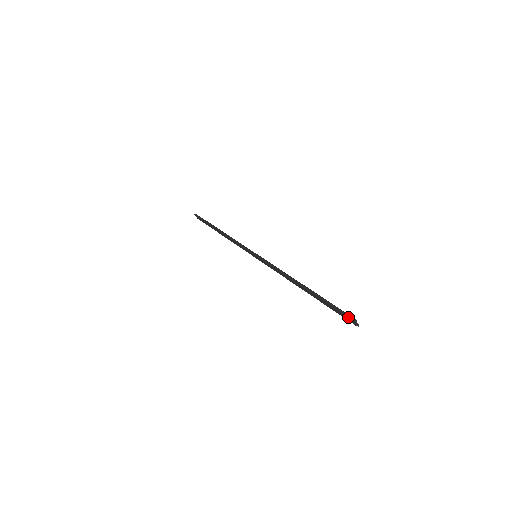
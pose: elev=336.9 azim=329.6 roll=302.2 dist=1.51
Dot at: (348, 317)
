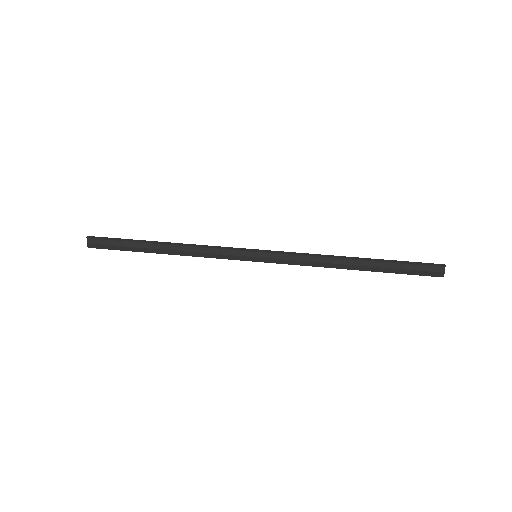
Dot at: (438, 265)
